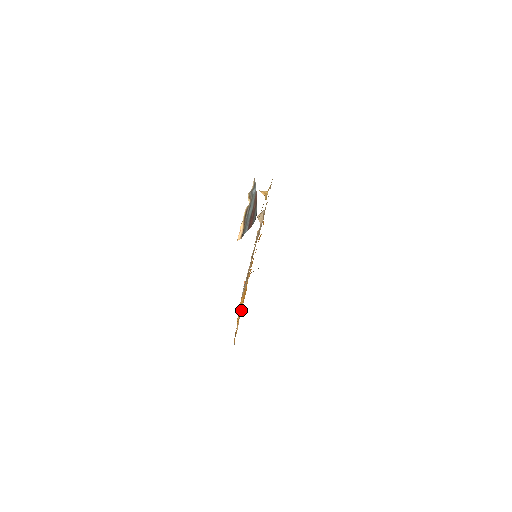
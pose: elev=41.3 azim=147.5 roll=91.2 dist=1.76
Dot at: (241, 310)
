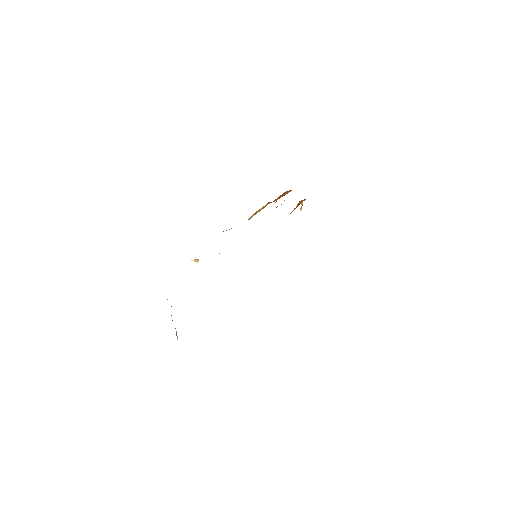
Dot at: occluded
